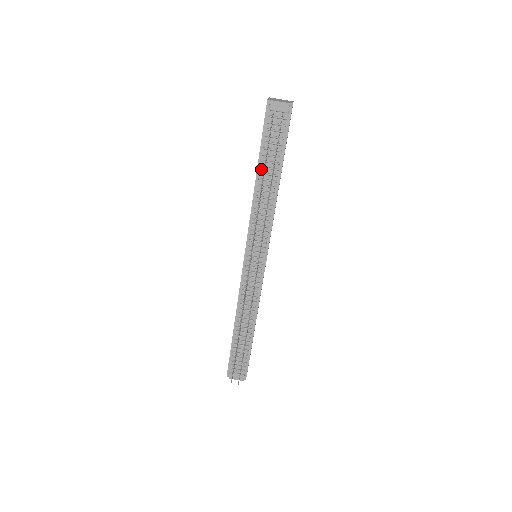
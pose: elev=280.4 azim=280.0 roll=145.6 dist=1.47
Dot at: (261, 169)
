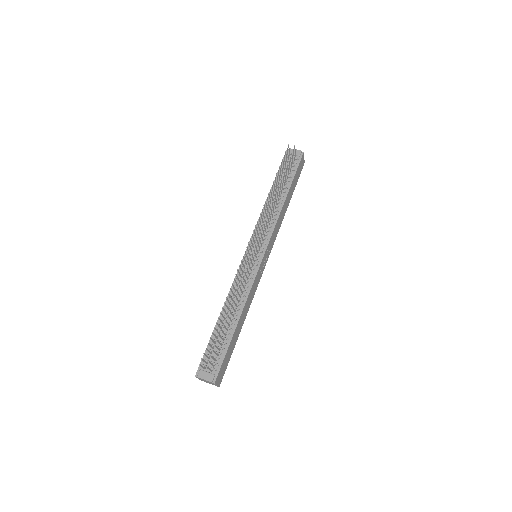
Dot at: occluded
